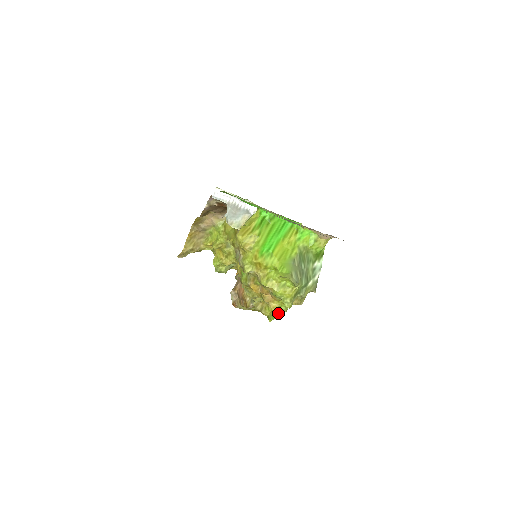
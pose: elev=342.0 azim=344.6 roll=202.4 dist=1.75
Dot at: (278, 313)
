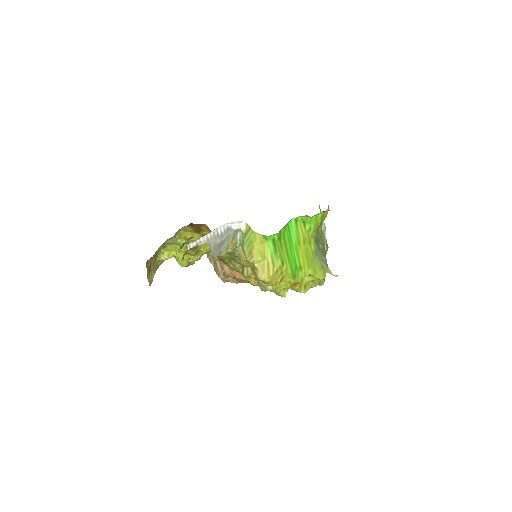
Dot at: occluded
